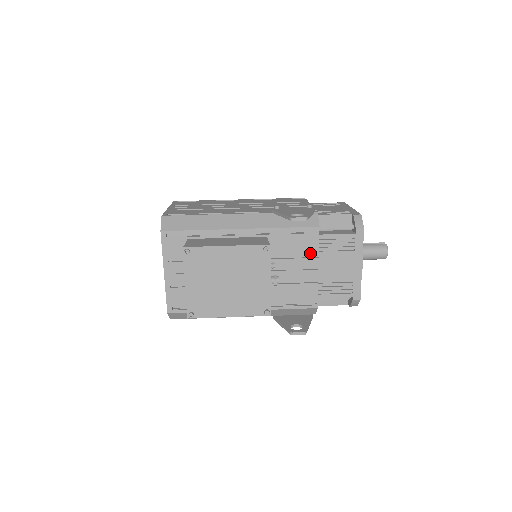
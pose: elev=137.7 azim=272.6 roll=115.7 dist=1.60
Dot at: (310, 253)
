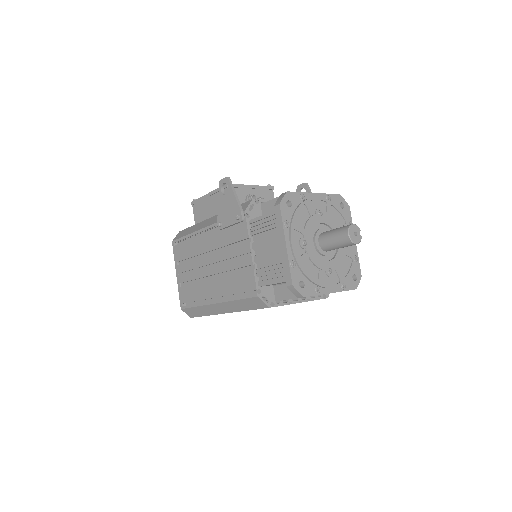
Dot at: occluded
